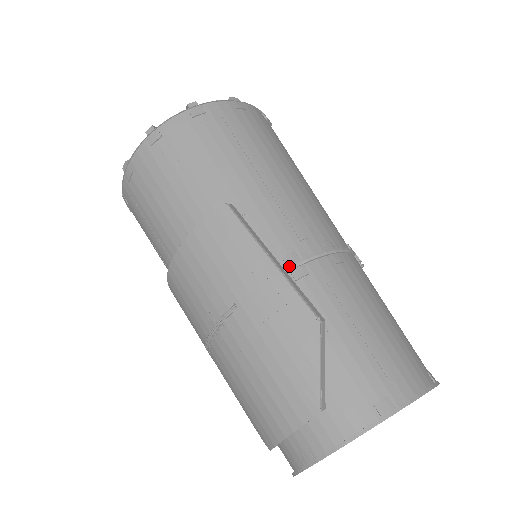
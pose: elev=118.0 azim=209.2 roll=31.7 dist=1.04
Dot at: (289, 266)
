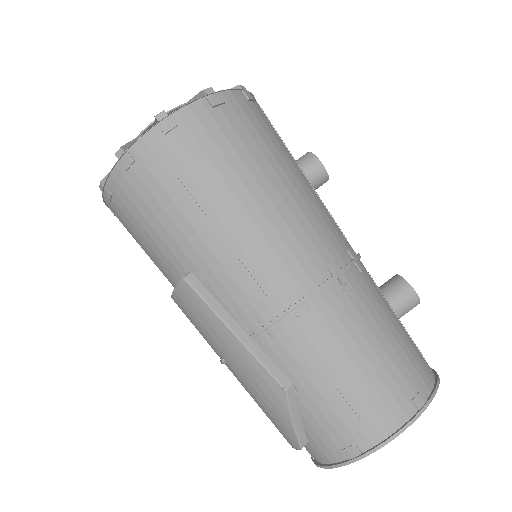
Dot at: (253, 335)
